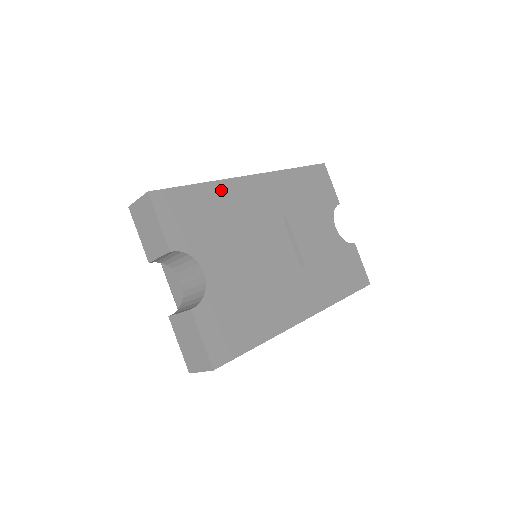
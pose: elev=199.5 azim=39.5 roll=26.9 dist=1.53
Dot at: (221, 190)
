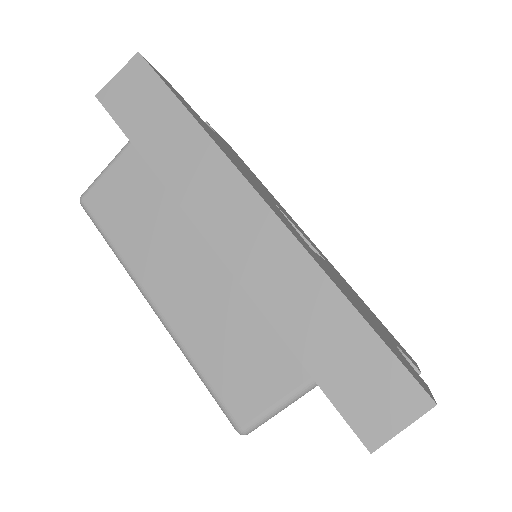
Dot at: (277, 201)
